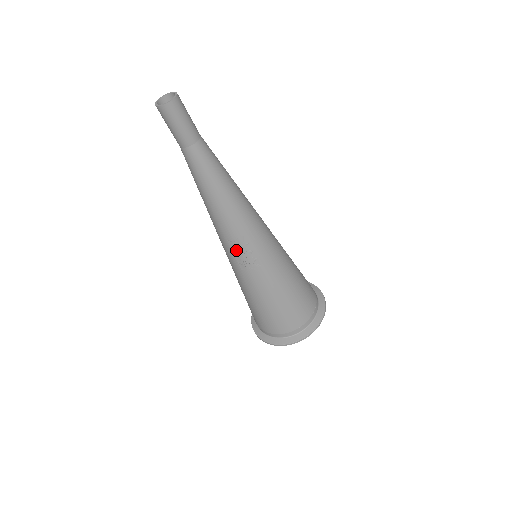
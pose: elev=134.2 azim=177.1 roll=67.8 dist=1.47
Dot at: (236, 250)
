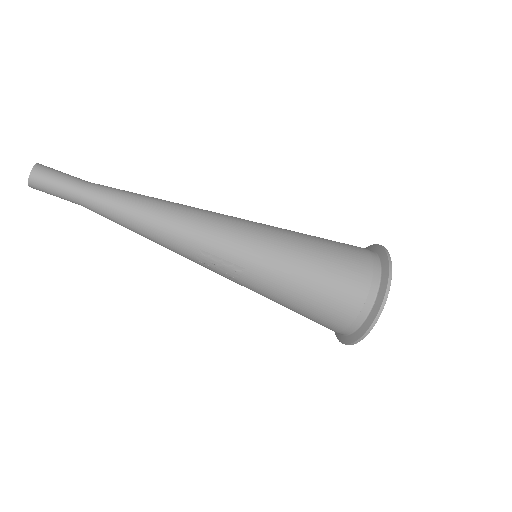
Dot at: (209, 266)
